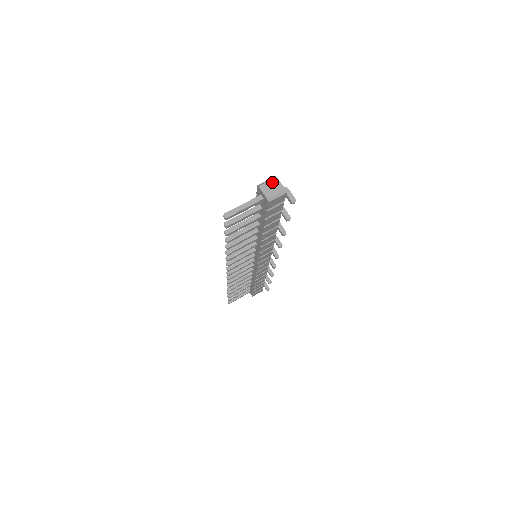
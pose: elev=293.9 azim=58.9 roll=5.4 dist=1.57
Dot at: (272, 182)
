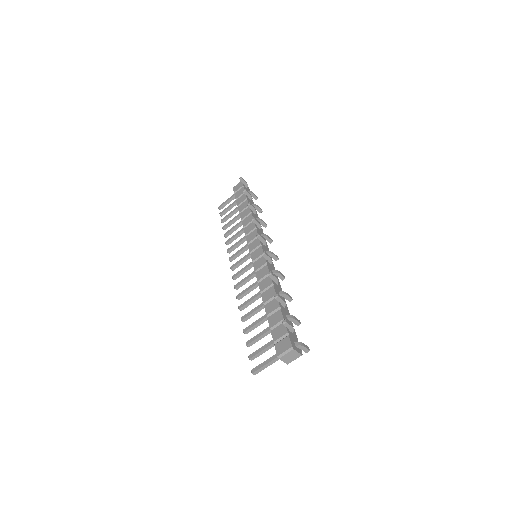
Dot at: (290, 353)
